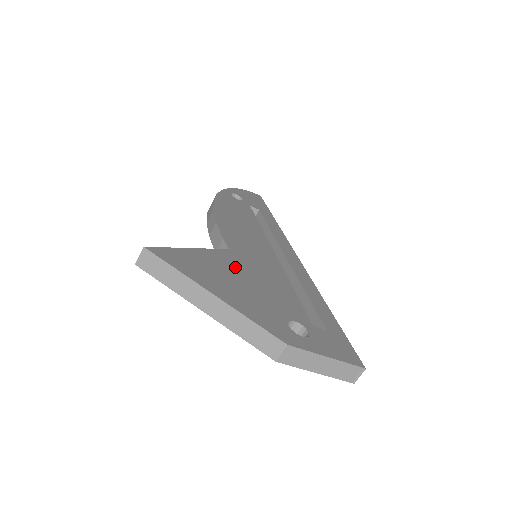
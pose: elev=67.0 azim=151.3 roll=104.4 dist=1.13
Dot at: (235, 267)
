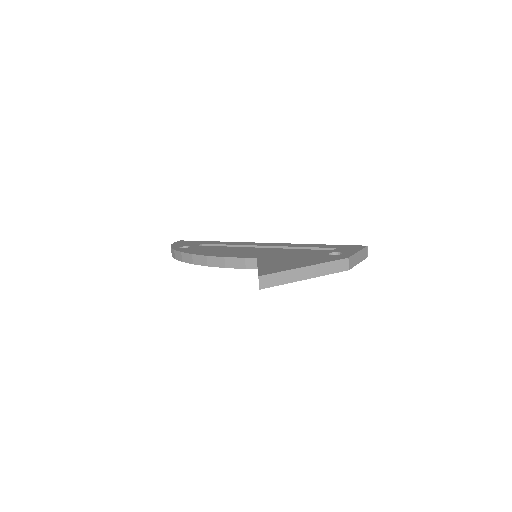
Dot at: (277, 259)
